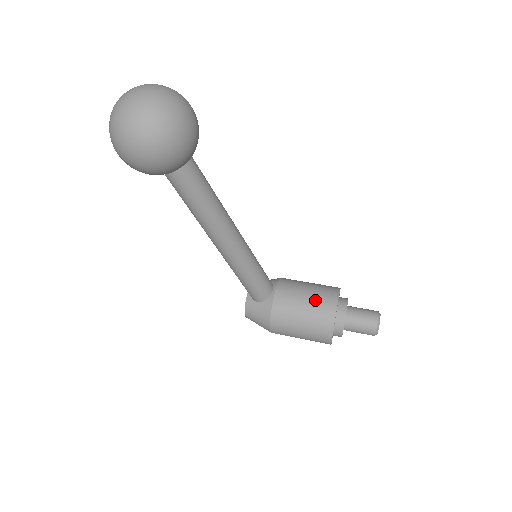
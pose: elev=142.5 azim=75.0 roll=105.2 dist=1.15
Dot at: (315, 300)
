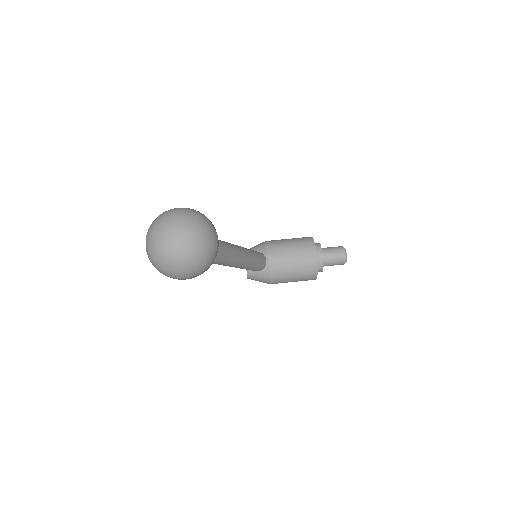
Dot at: (300, 260)
